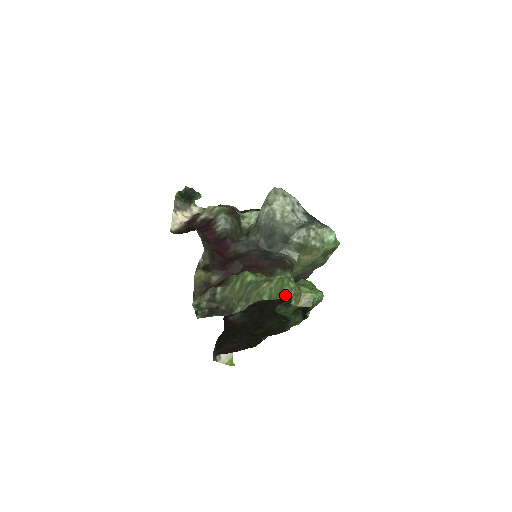
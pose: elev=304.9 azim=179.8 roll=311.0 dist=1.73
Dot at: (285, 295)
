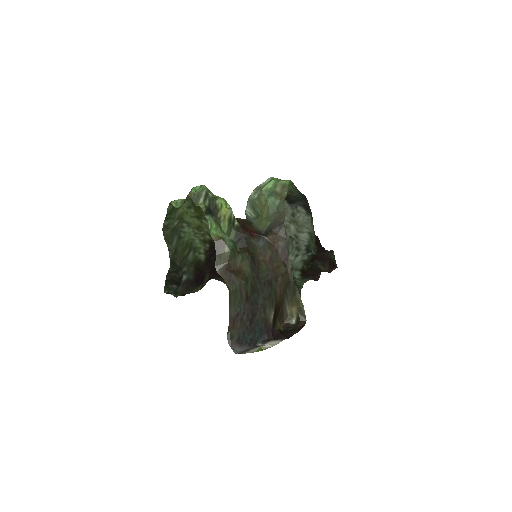
Dot at: (169, 207)
